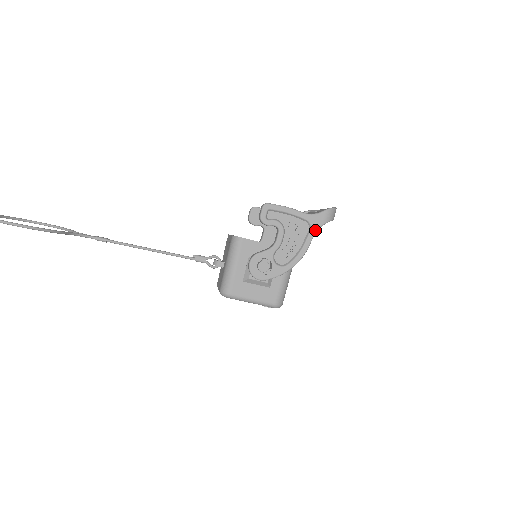
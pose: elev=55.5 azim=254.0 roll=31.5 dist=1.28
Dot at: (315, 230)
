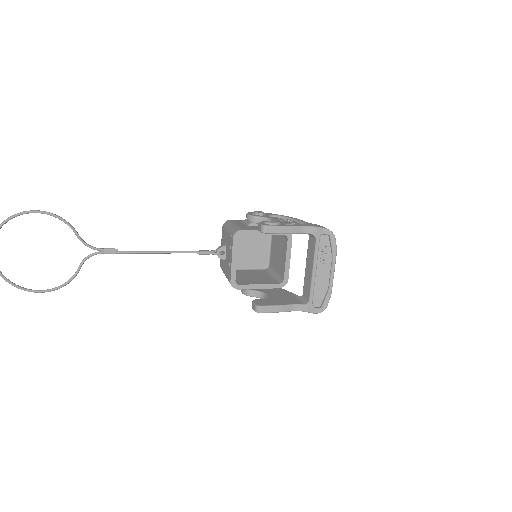
Dot at: occluded
